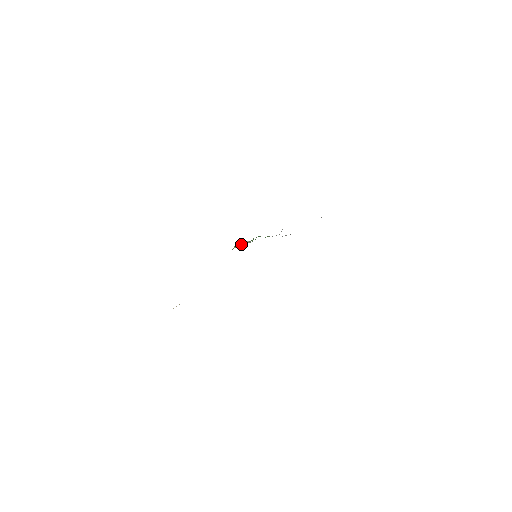
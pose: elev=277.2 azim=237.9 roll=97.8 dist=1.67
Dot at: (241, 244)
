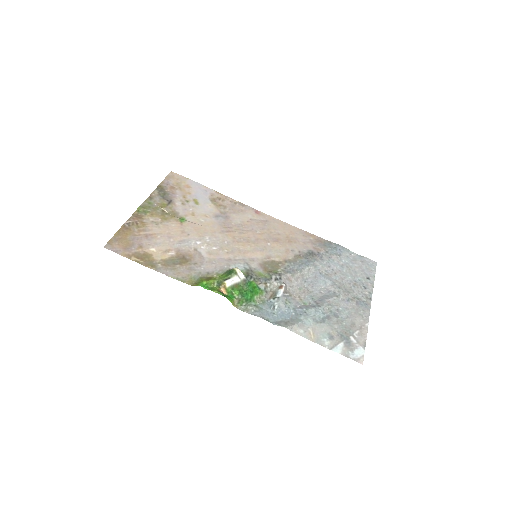
Dot at: (229, 288)
